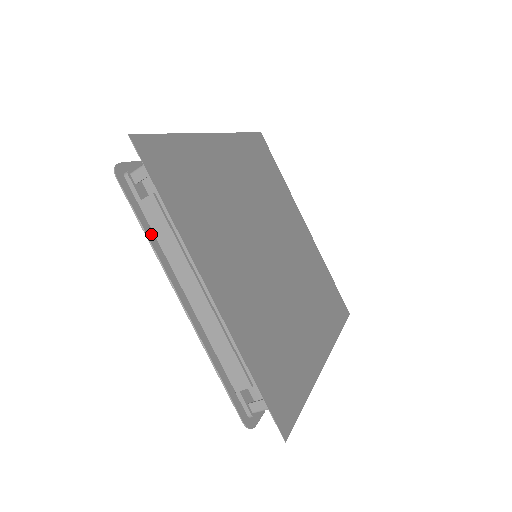
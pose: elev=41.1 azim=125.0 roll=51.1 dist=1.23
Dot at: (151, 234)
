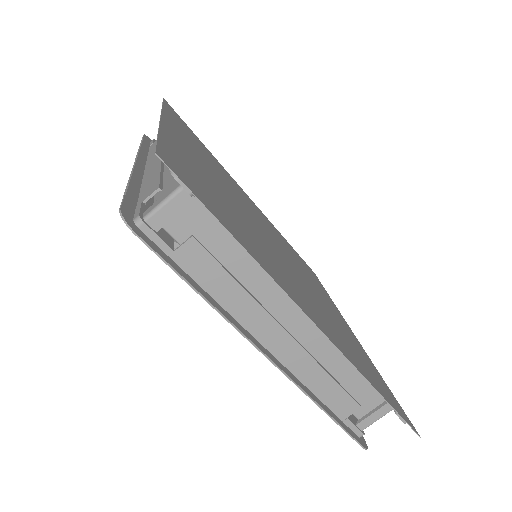
Dot at: (145, 150)
